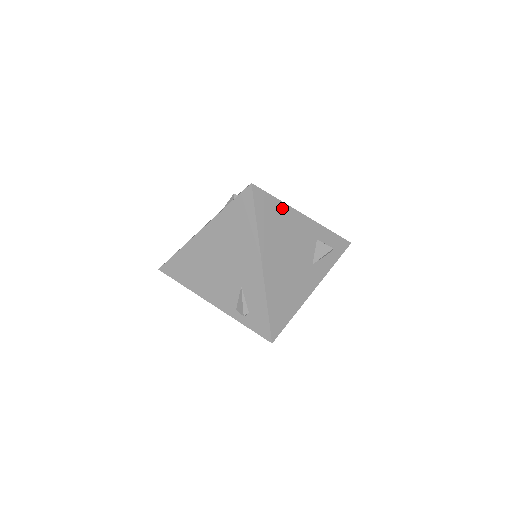
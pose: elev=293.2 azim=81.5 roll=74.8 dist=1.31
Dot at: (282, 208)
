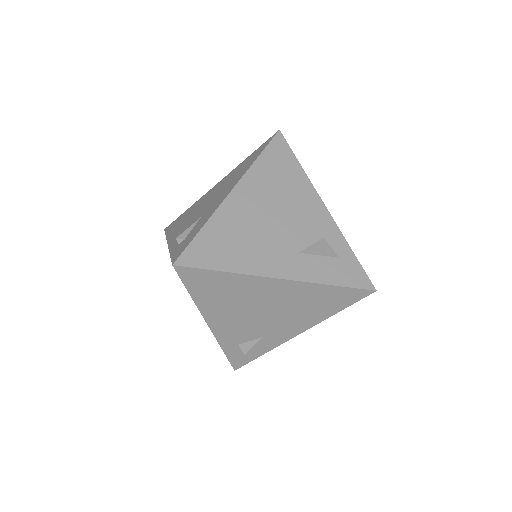
Dot at: (299, 174)
